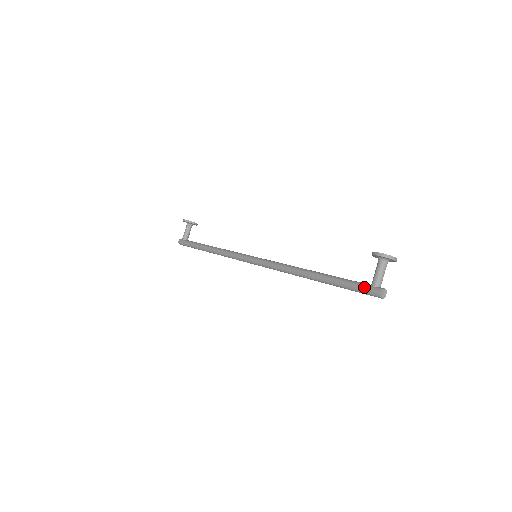
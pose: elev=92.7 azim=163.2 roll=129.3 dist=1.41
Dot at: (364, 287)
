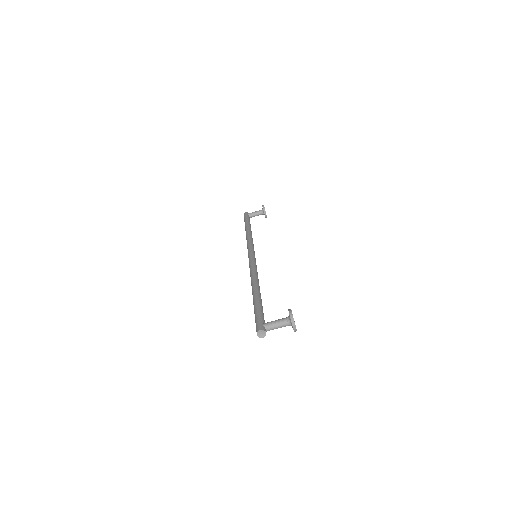
Dot at: (260, 319)
